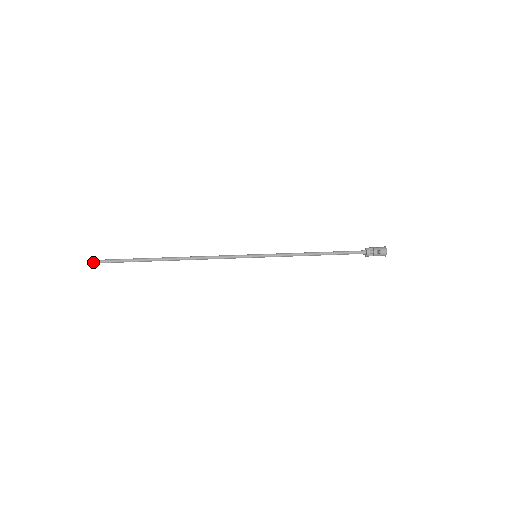
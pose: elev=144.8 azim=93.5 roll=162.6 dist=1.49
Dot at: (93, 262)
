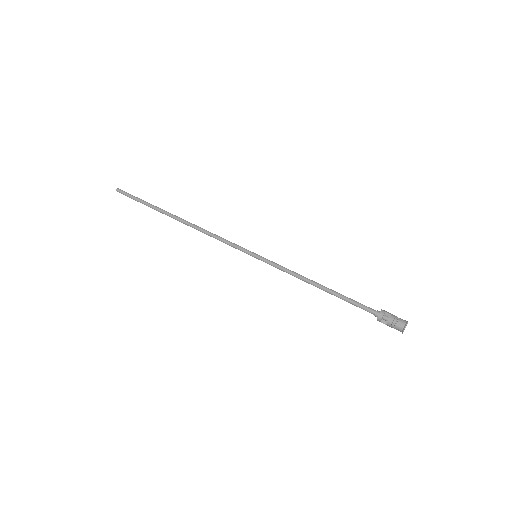
Dot at: (120, 192)
